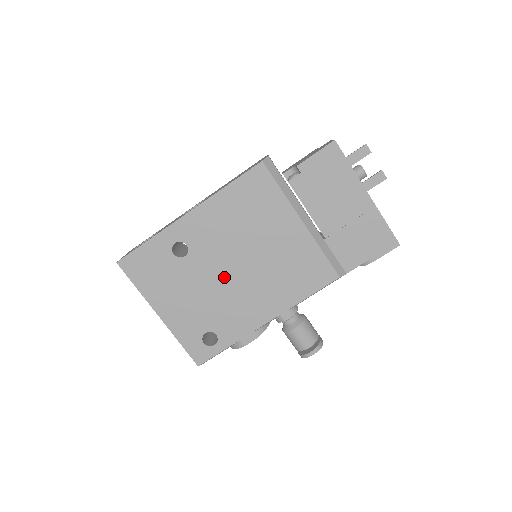
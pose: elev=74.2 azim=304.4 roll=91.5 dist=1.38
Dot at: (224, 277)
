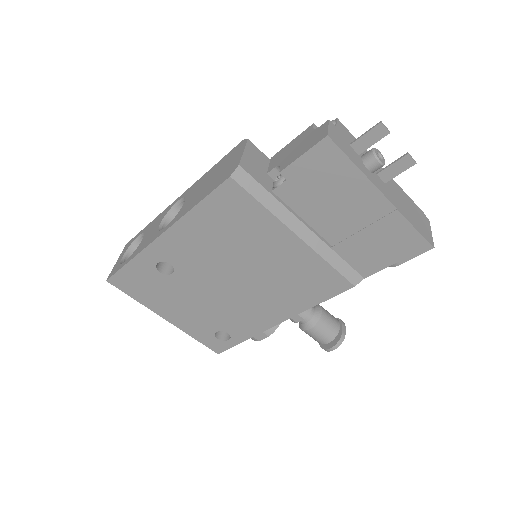
Dot at: (220, 289)
